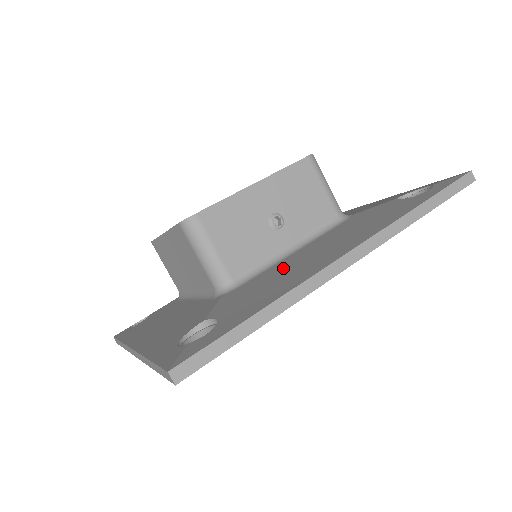
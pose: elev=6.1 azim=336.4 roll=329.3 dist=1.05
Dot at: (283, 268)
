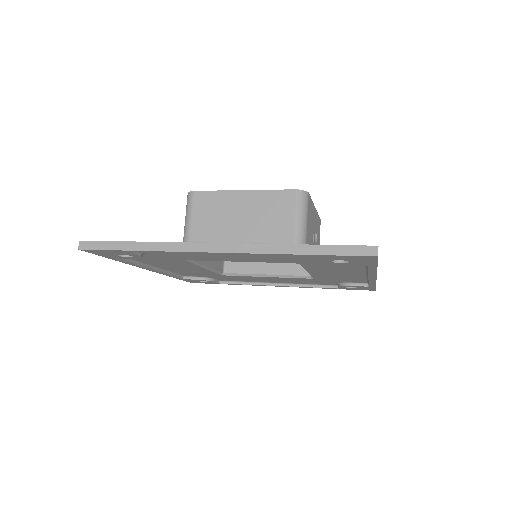
Dot at: occluded
